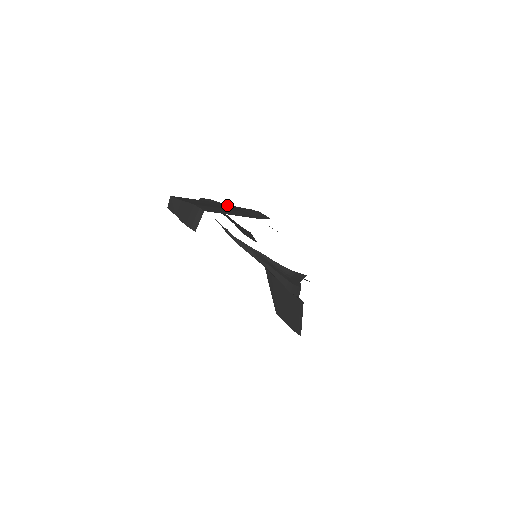
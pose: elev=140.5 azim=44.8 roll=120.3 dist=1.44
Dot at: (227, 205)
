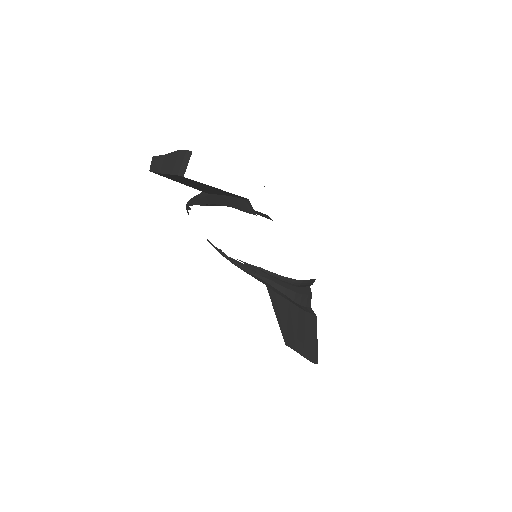
Dot at: occluded
